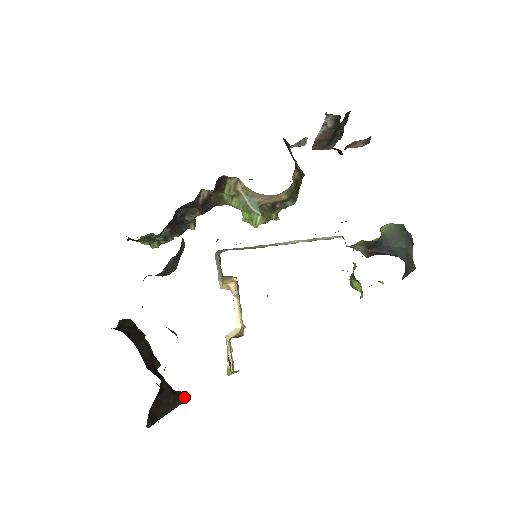
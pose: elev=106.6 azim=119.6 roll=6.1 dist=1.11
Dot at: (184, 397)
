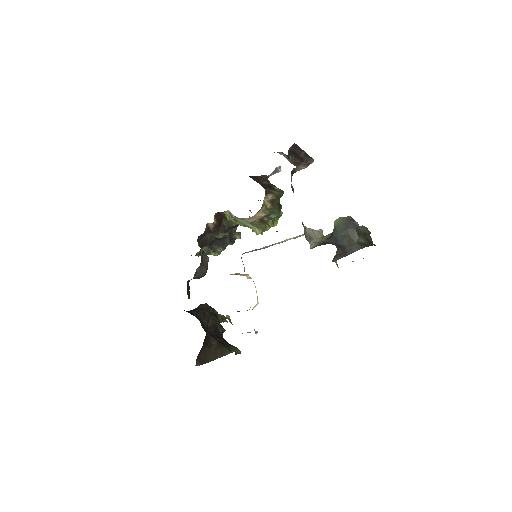
Dot at: (235, 349)
